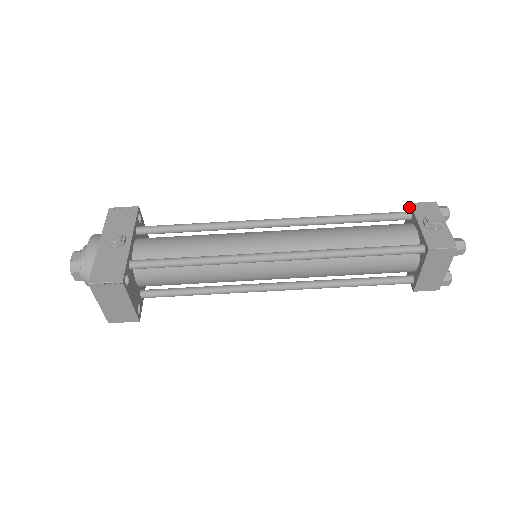
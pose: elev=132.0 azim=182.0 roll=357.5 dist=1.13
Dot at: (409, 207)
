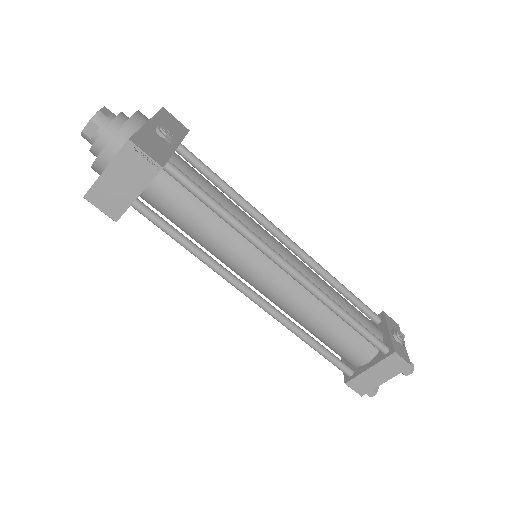
Dot at: (380, 314)
